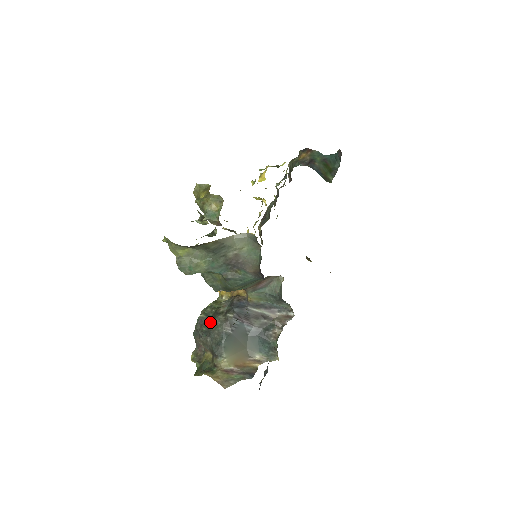
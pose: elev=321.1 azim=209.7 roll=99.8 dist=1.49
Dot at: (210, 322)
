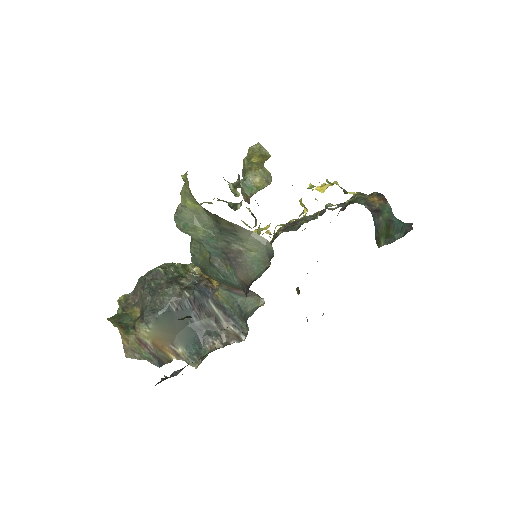
Dot at: (163, 283)
